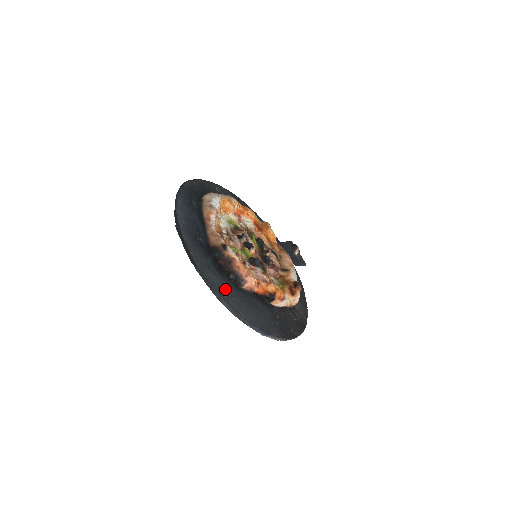
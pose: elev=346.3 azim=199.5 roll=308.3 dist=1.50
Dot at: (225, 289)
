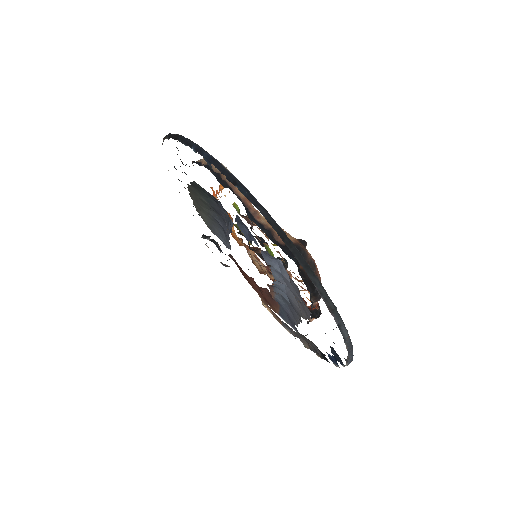
Dot at: occluded
